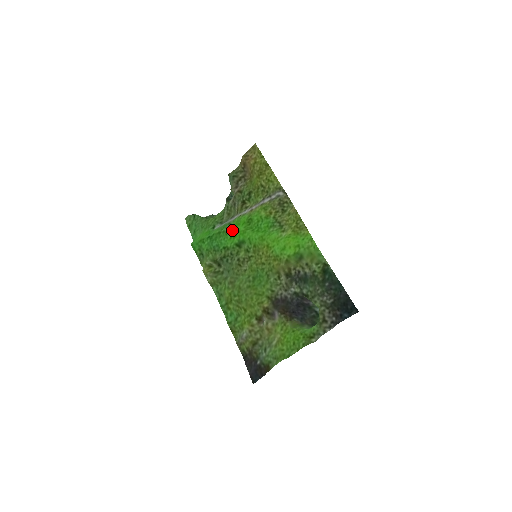
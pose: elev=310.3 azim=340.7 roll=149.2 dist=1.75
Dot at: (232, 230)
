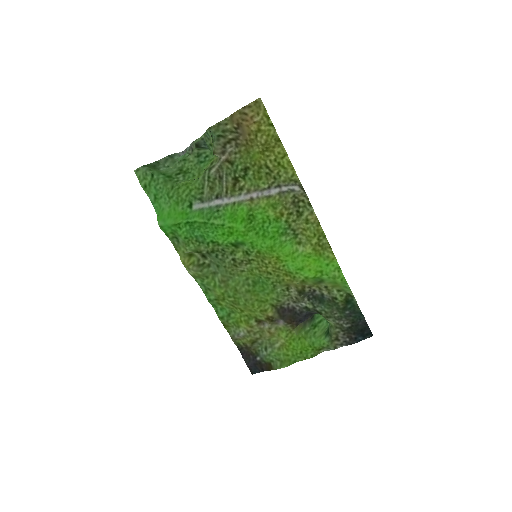
Dot at: (226, 226)
